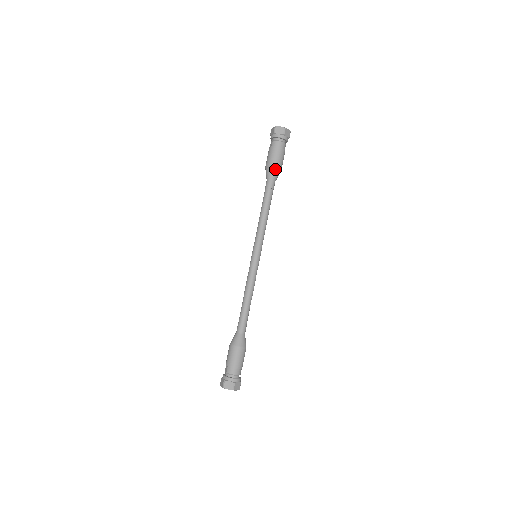
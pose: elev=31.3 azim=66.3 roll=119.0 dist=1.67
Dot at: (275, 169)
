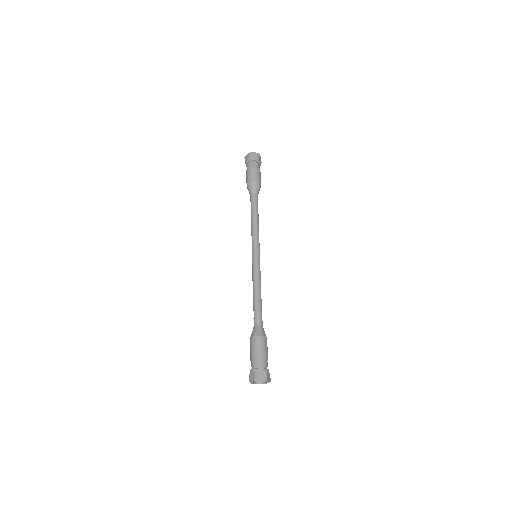
Dot at: (250, 184)
